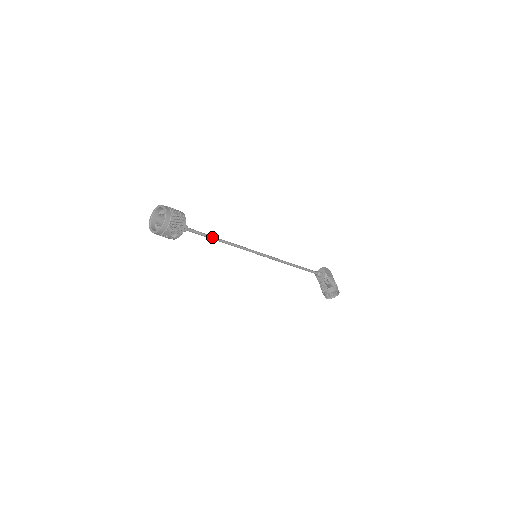
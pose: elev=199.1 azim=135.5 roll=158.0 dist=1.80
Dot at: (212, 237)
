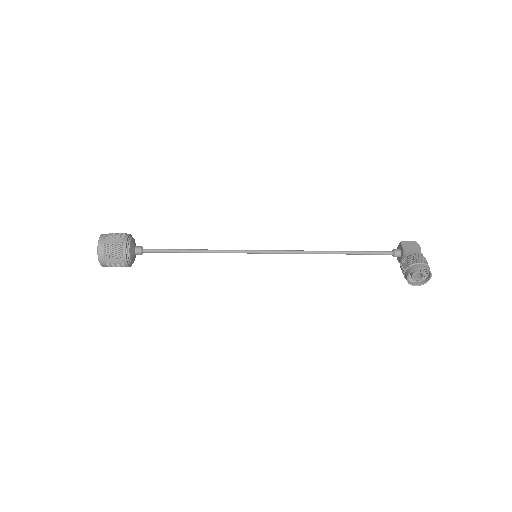
Dot at: (181, 250)
